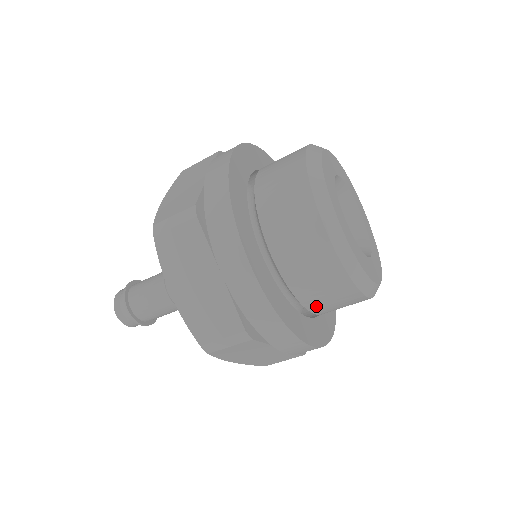
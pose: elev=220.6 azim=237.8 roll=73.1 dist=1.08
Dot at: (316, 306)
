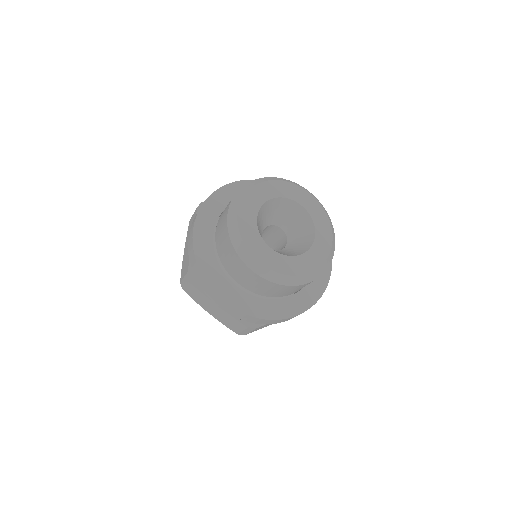
Dot at: (234, 275)
